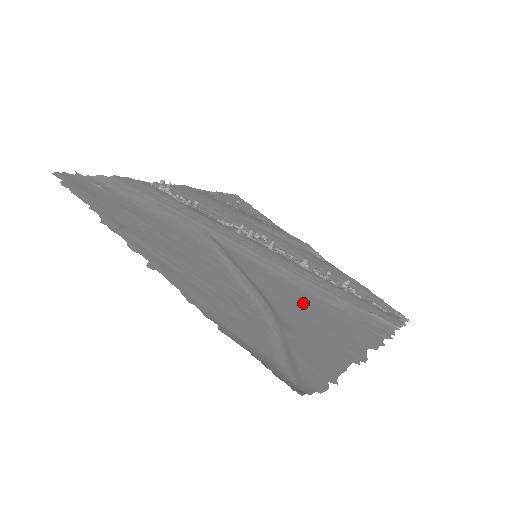
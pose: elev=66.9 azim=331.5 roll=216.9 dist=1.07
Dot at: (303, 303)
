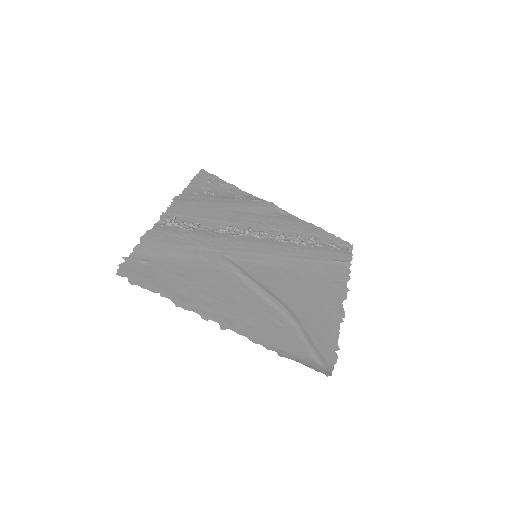
Dot at: (299, 286)
